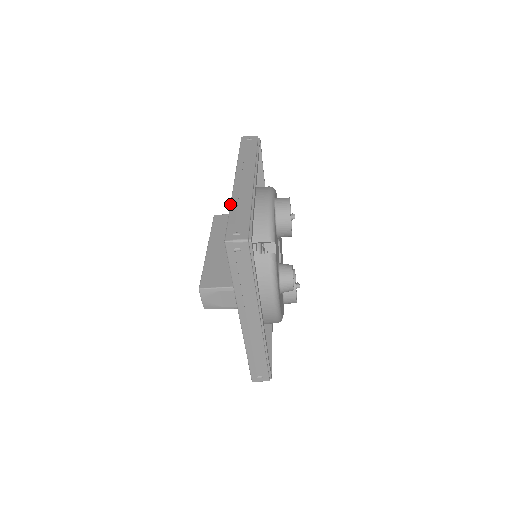
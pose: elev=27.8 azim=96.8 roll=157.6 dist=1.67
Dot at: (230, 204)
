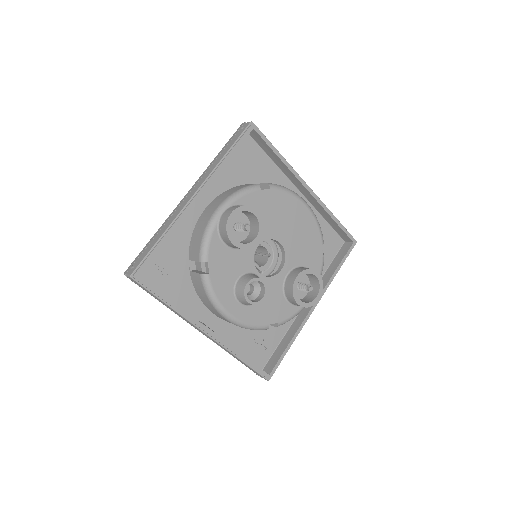
Dot at: (159, 228)
